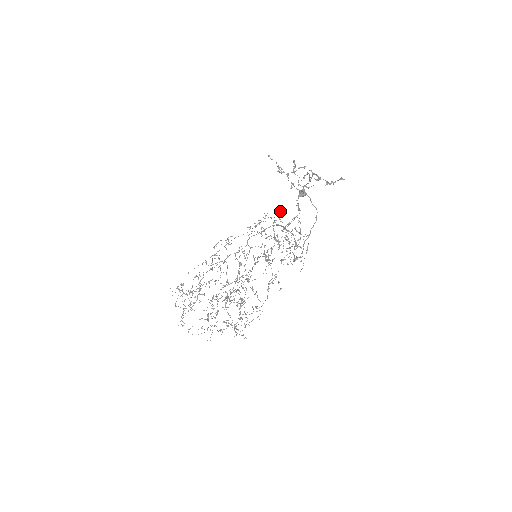
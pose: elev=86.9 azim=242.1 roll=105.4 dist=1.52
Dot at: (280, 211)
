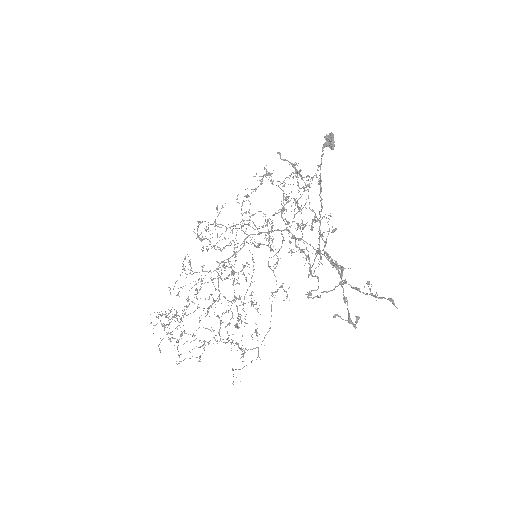
Dot at: occluded
